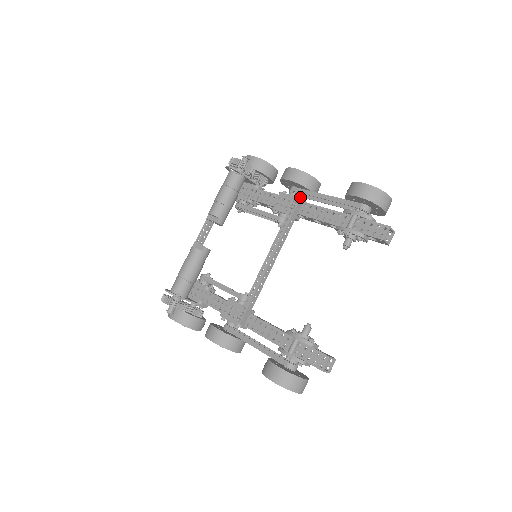
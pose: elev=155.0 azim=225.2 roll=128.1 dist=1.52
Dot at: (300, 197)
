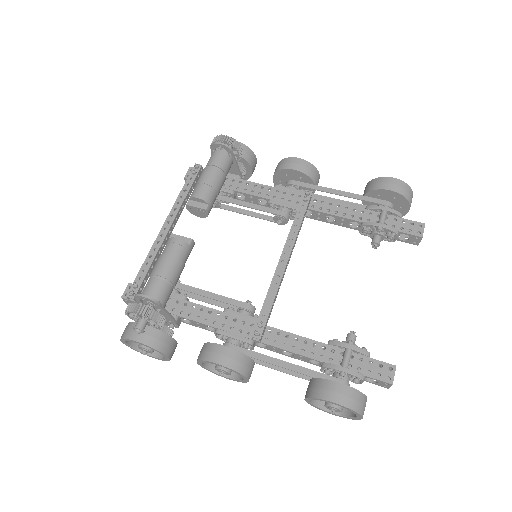
Dot at: occluded
